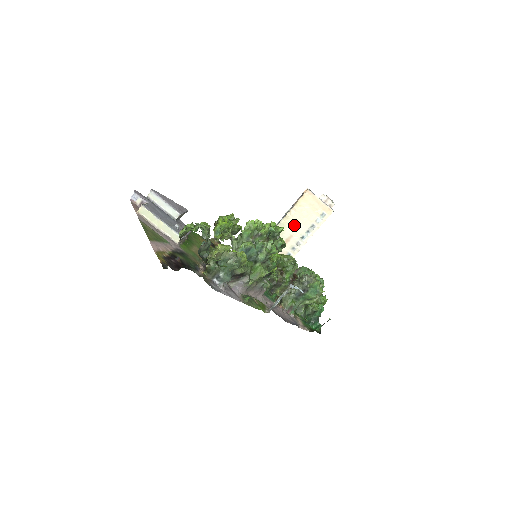
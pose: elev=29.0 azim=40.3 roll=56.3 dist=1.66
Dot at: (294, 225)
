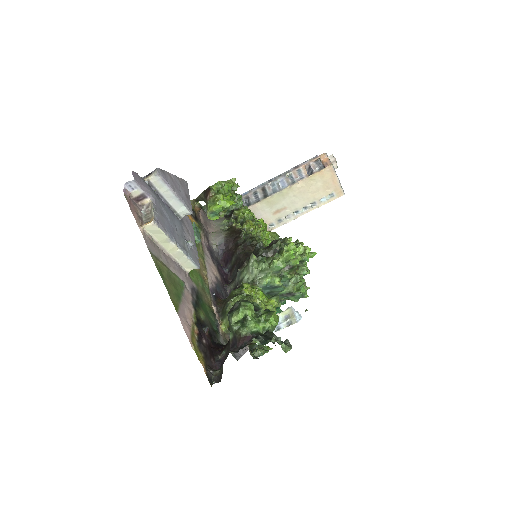
Dot at: (294, 198)
